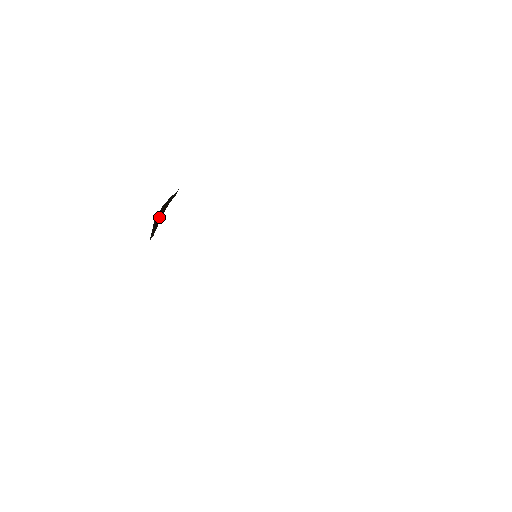
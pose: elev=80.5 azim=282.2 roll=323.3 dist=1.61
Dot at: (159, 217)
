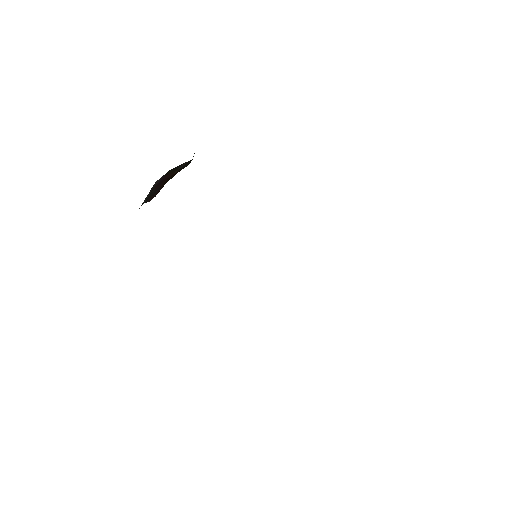
Dot at: (162, 182)
